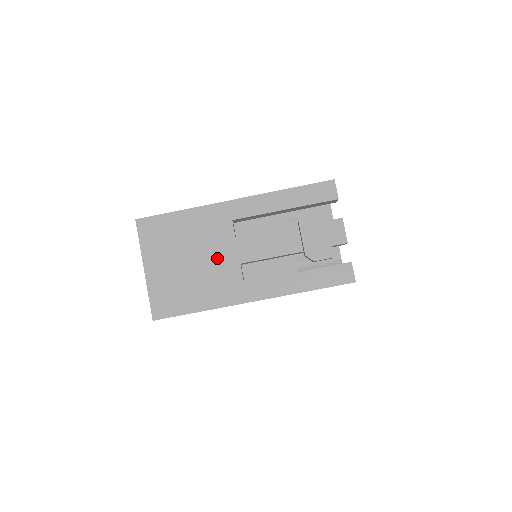
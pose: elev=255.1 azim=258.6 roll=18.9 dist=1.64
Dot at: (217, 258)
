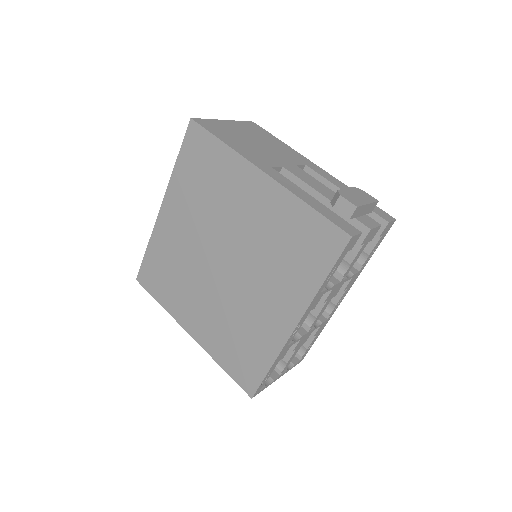
Dot at: (273, 155)
